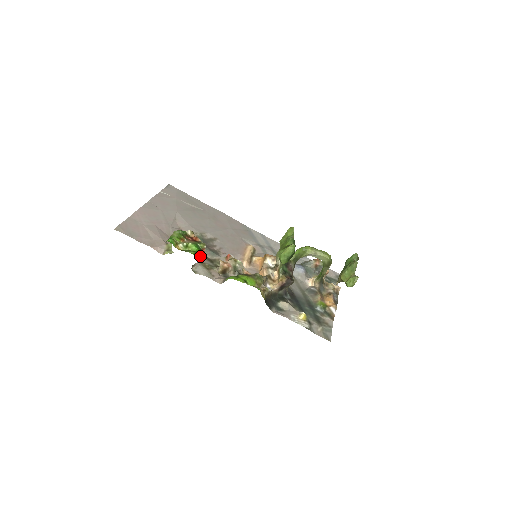
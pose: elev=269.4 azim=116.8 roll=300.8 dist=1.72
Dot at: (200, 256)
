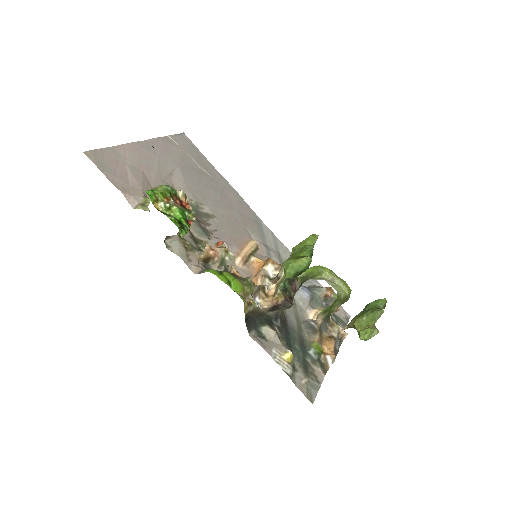
Dot at: (181, 227)
